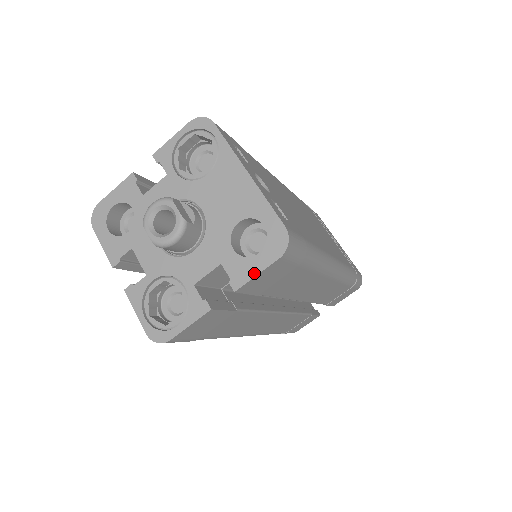
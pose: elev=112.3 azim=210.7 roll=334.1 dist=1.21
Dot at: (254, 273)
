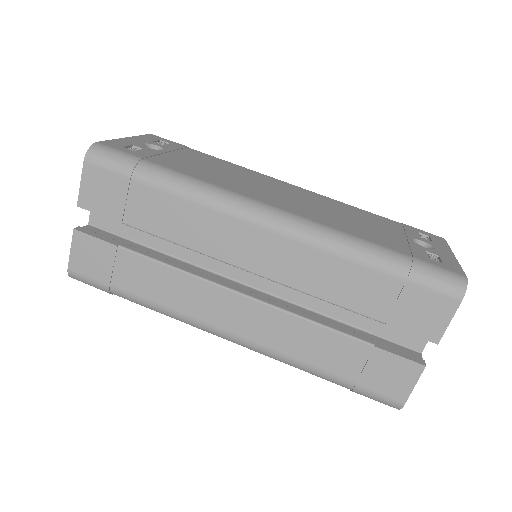
Dot at: (82, 185)
